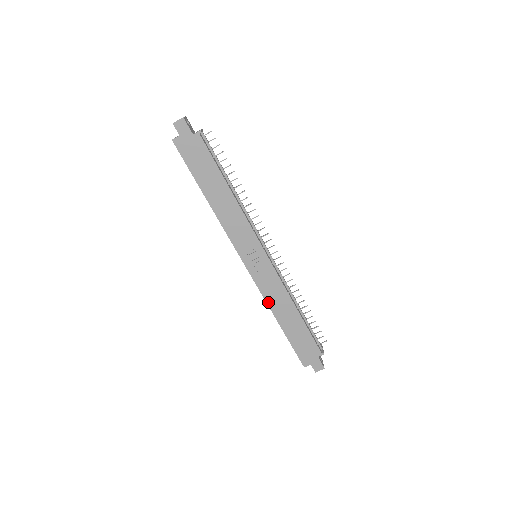
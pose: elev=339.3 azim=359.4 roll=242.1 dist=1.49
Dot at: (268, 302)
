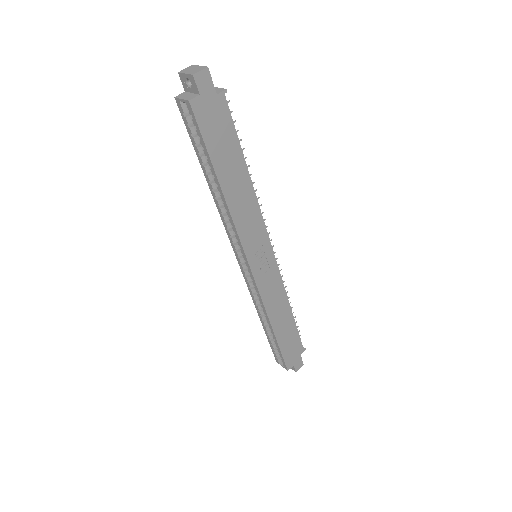
Dot at: (267, 309)
